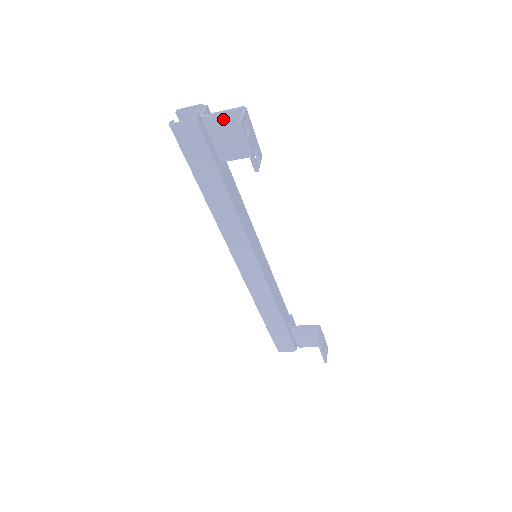
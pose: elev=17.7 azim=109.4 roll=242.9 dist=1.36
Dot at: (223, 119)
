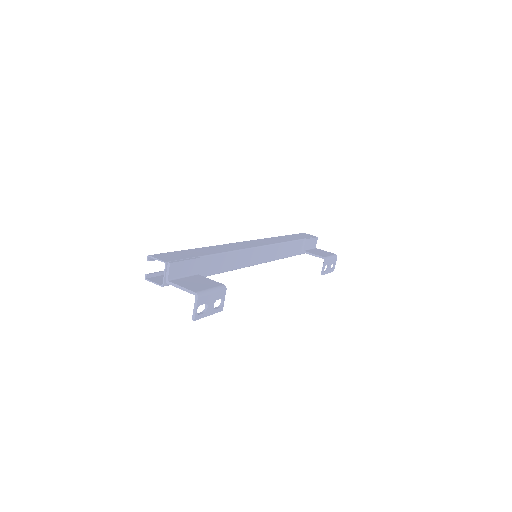
Dot at: occluded
